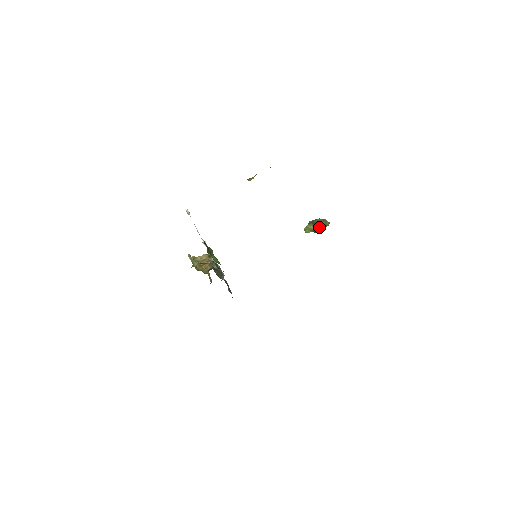
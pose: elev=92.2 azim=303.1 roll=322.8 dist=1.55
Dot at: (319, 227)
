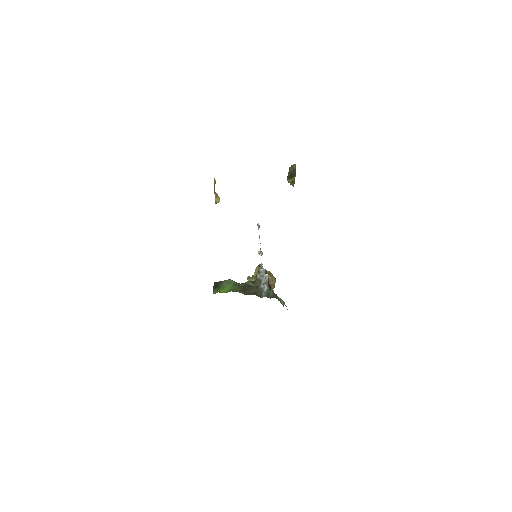
Dot at: (292, 177)
